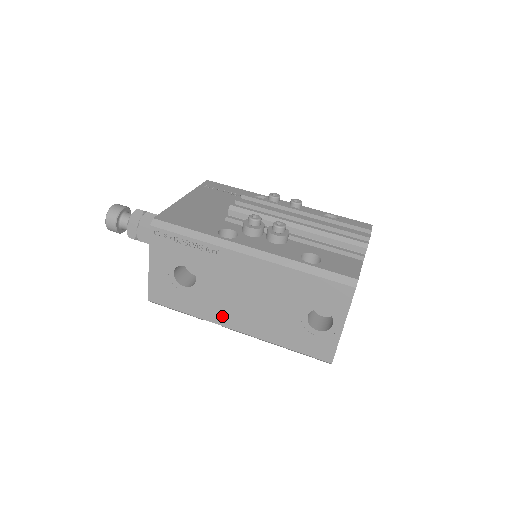
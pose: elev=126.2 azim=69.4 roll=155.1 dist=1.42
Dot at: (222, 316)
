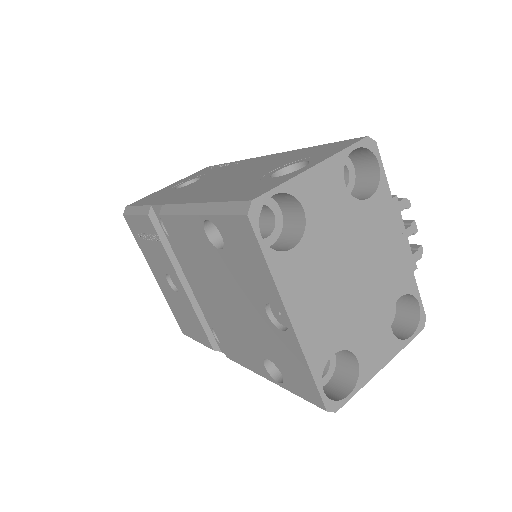
Dot at: (177, 197)
